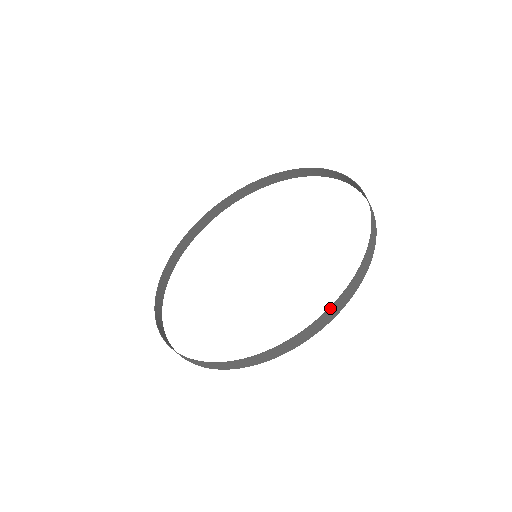
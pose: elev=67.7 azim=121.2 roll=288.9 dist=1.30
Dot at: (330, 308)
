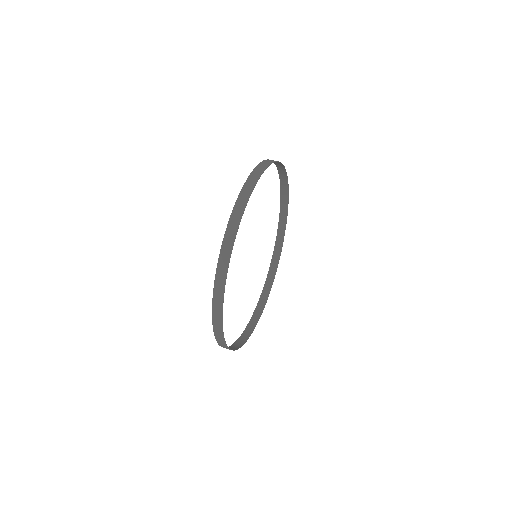
Dot at: (255, 169)
